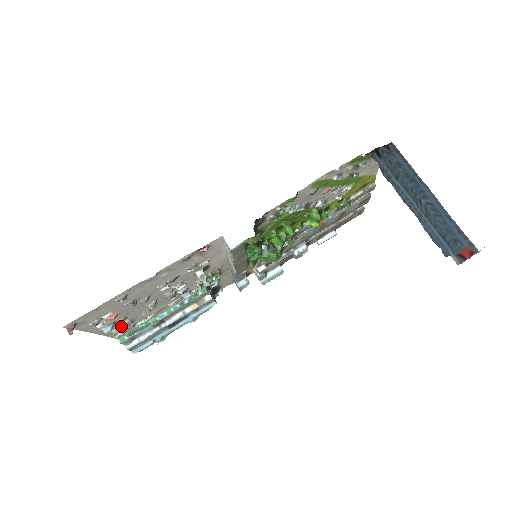
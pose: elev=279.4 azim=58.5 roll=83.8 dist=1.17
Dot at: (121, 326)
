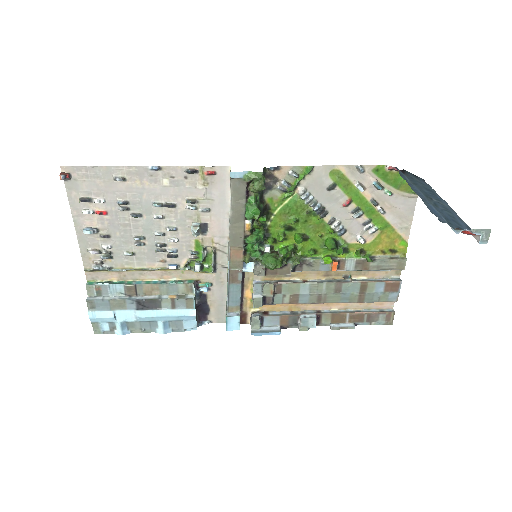
Dot at: (100, 251)
